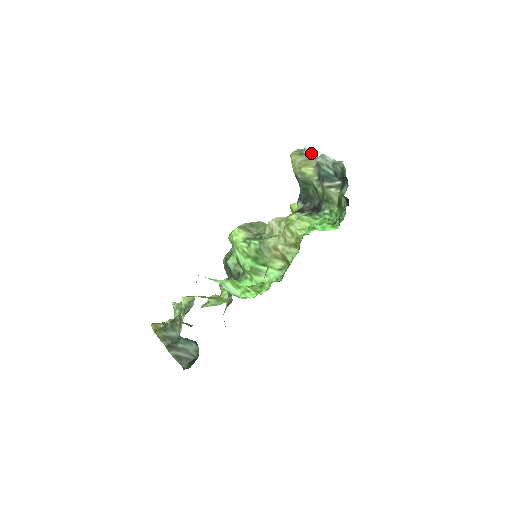
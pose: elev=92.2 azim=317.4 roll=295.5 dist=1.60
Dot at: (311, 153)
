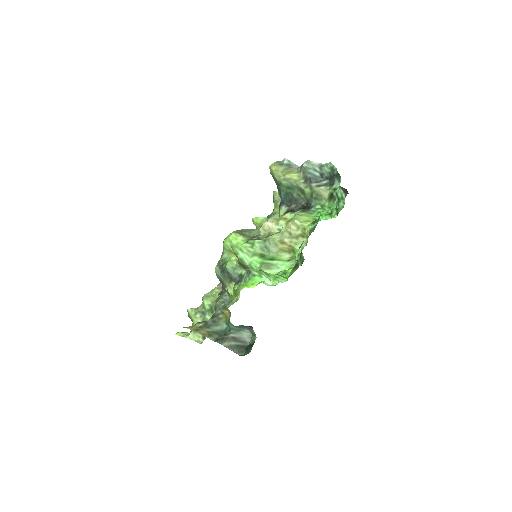
Dot at: (291, 163)
